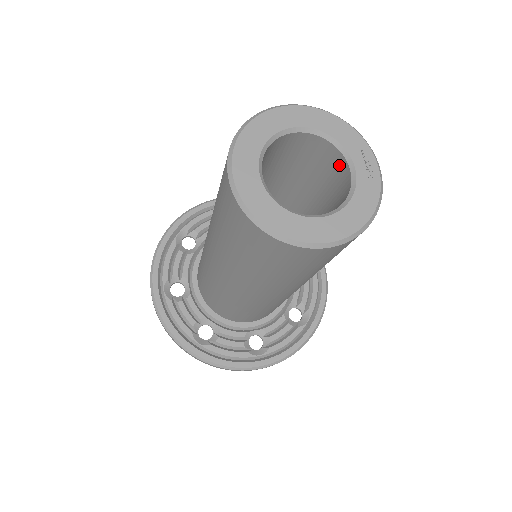
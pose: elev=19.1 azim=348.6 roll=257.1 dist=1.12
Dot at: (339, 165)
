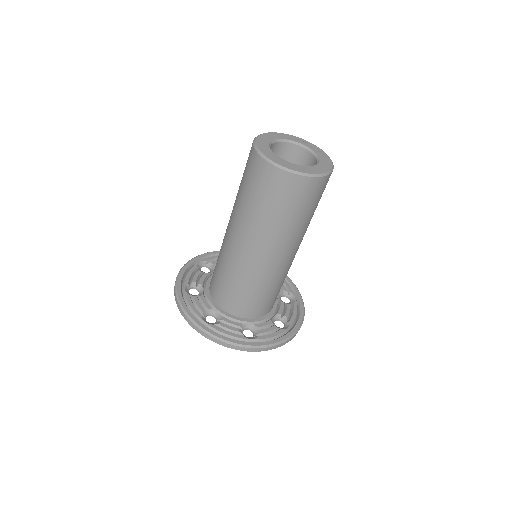
Dot at: (297, 153)
